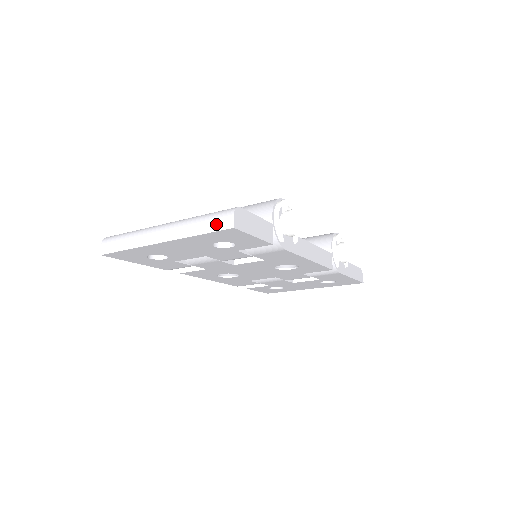
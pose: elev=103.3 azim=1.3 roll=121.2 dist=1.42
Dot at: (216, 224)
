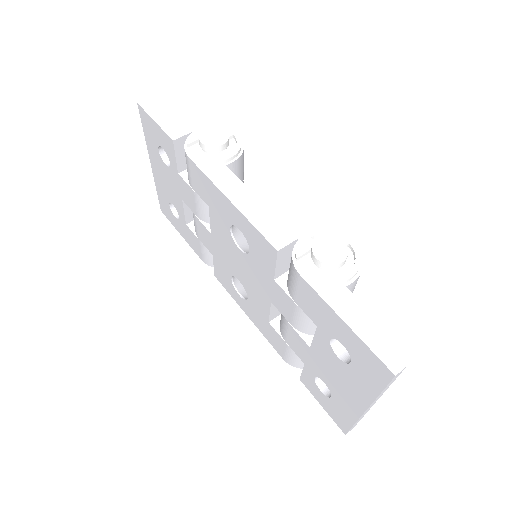
Dot at: occluded
